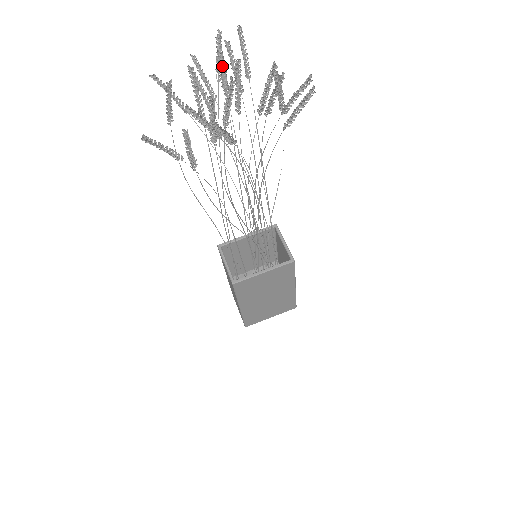
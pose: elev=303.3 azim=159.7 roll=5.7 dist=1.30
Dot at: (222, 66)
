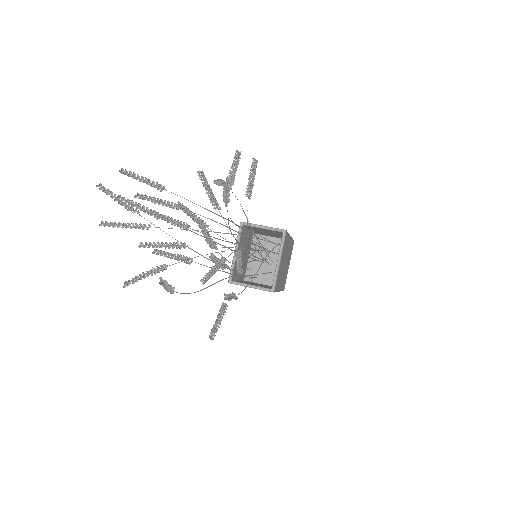
Dot at: (161, 217)
